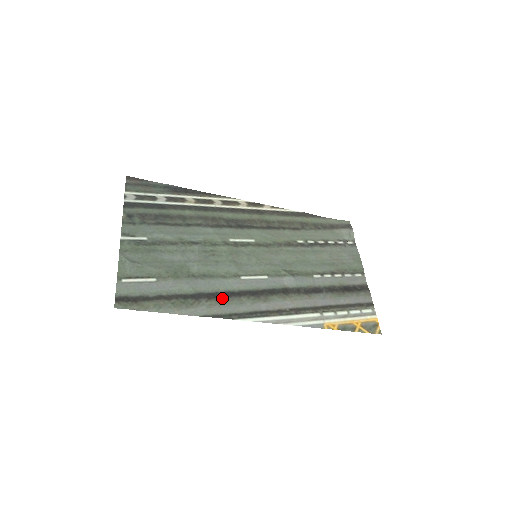
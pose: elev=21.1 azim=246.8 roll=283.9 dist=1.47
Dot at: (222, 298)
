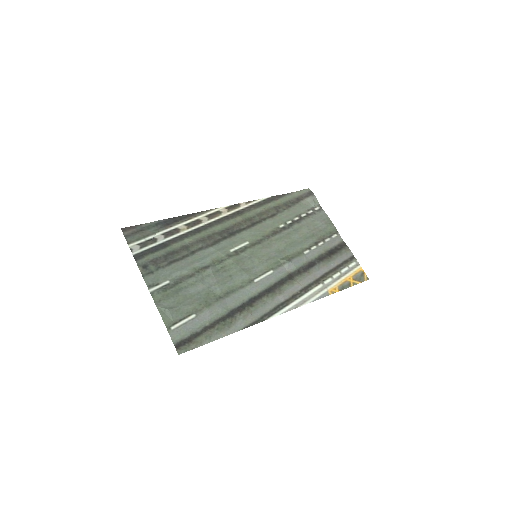
Dot at: (249, 306)
